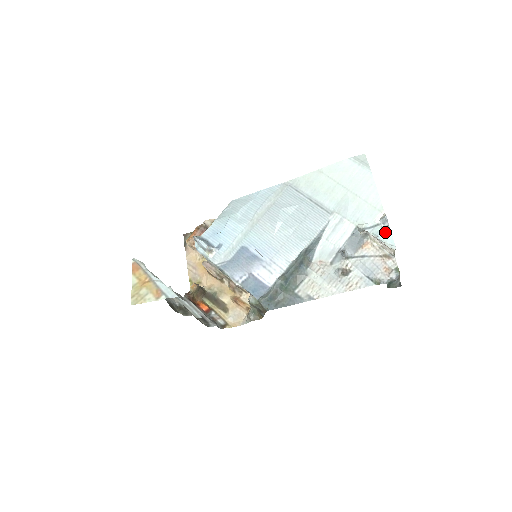
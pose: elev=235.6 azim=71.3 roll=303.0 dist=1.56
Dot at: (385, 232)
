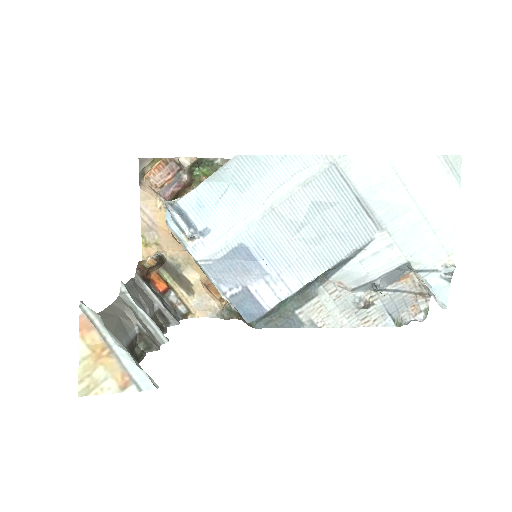
Dot at: (442, 285)
